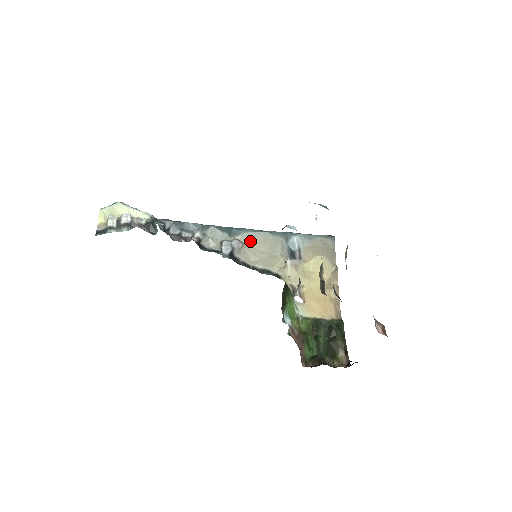
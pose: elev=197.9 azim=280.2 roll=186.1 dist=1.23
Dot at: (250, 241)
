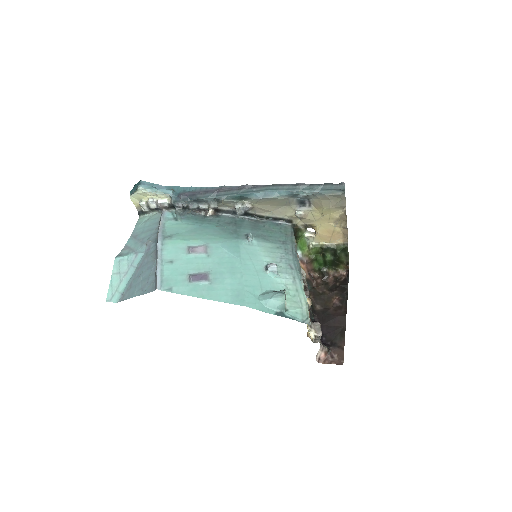
Dot at: (259, 203)
